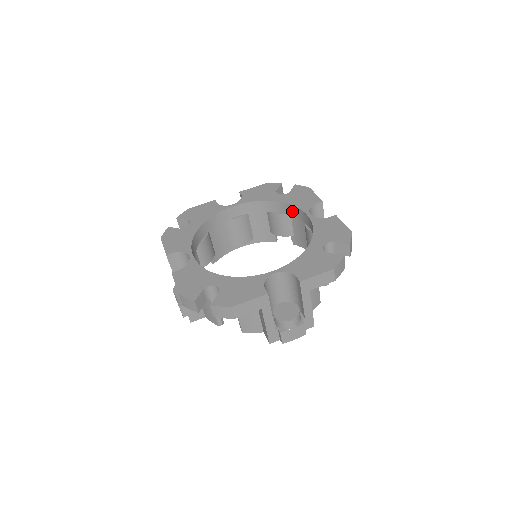
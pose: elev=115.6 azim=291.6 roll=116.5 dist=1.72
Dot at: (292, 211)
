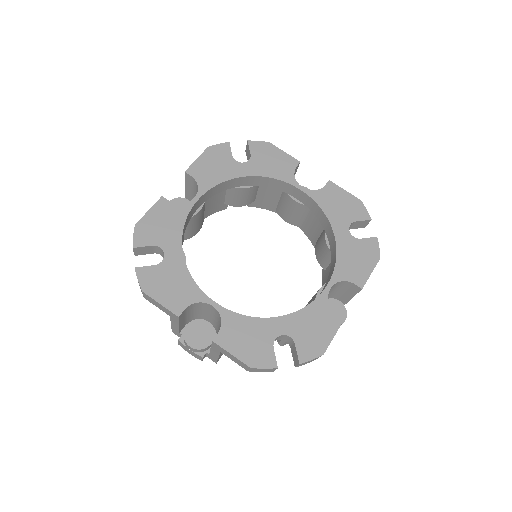
Dot at: (333, 259)
